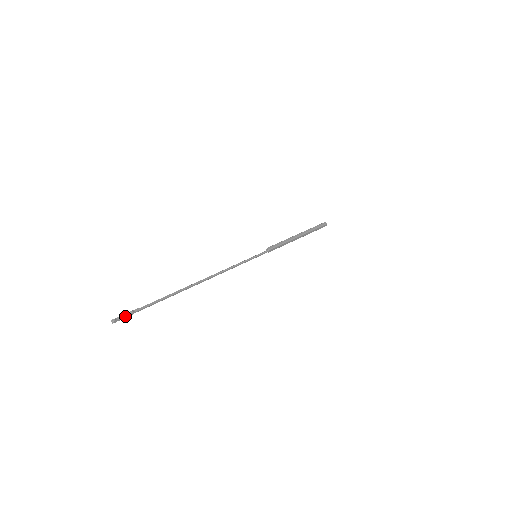
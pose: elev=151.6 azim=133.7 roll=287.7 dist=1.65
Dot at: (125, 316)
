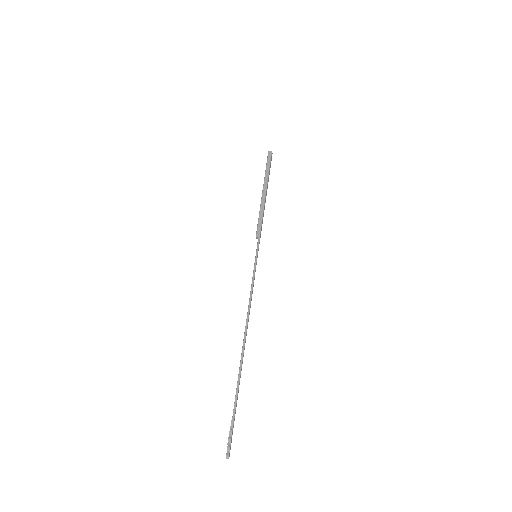
Dot at: (230, 442)
